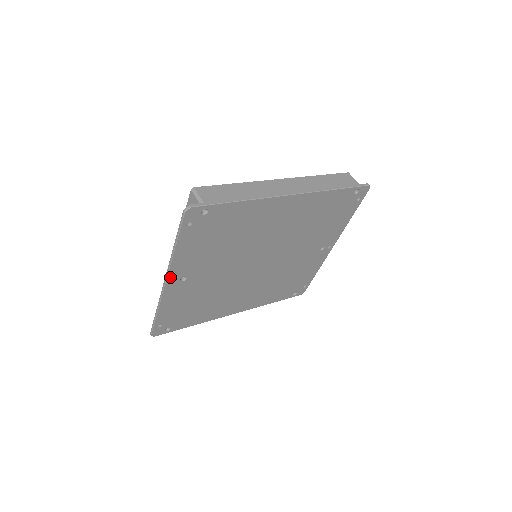
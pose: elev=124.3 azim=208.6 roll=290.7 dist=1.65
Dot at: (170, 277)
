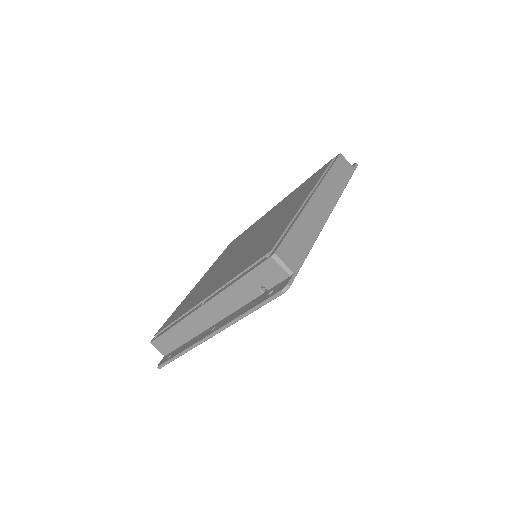
Dot at: occluded
